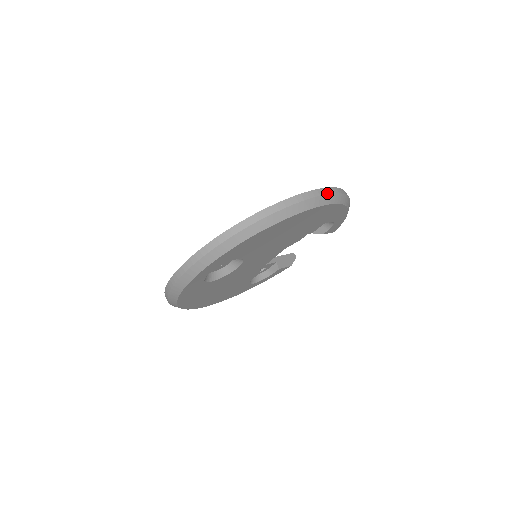
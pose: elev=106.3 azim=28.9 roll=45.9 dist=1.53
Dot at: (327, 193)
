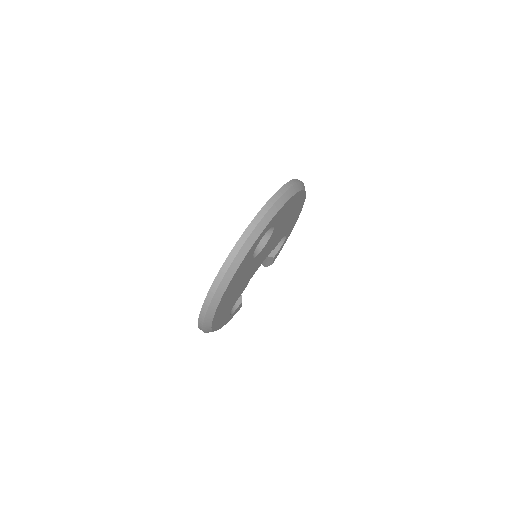
Dot at: occluded
